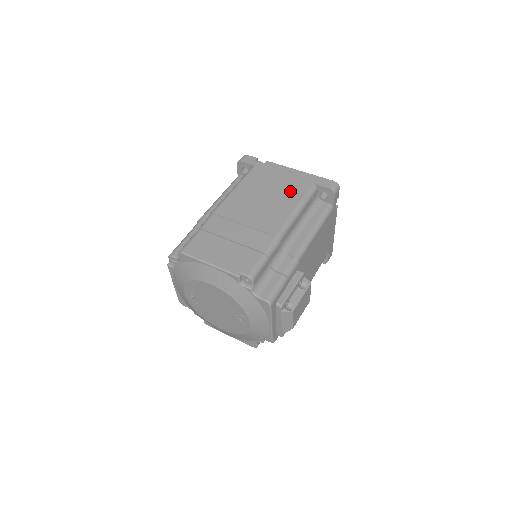
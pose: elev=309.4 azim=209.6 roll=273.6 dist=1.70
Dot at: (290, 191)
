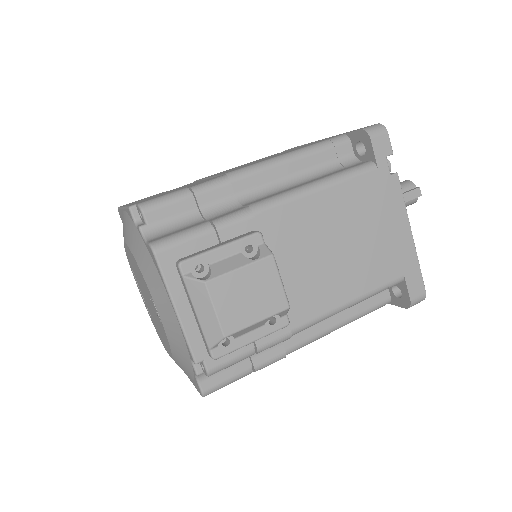
Dot at: (303, 146)
